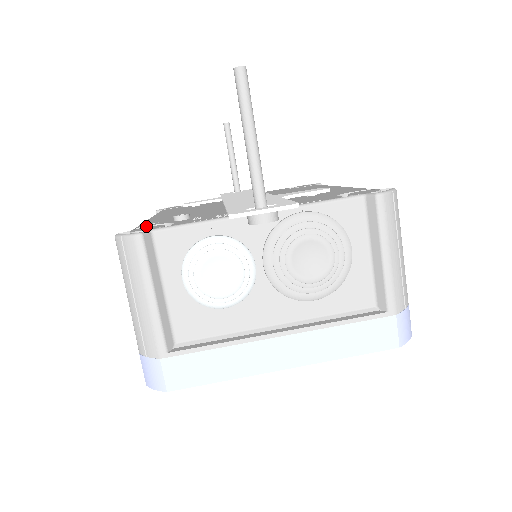
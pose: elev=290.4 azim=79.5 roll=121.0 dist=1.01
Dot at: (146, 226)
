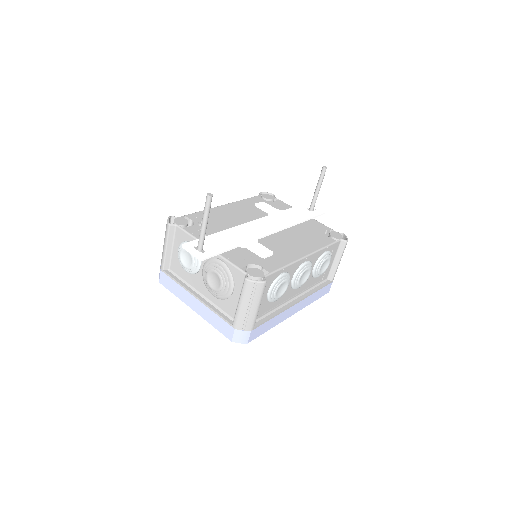
Dot at: (188, 218)
